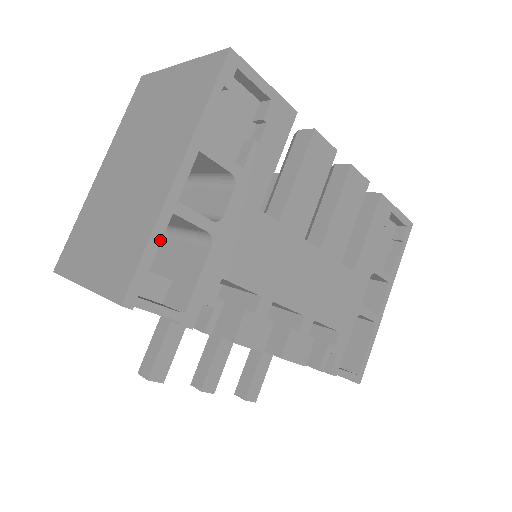
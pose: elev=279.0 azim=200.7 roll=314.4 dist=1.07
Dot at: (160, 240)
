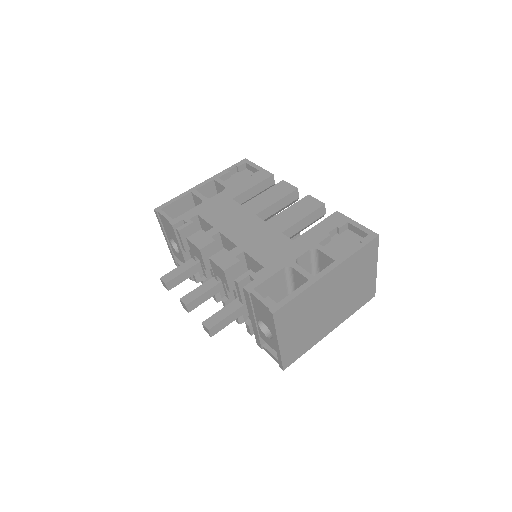
Dot at: (181, 197)
